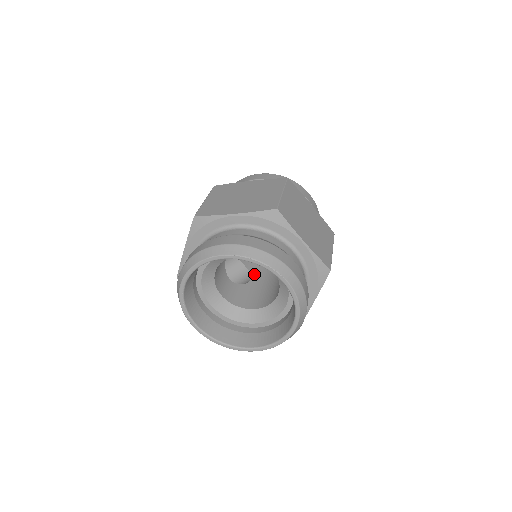
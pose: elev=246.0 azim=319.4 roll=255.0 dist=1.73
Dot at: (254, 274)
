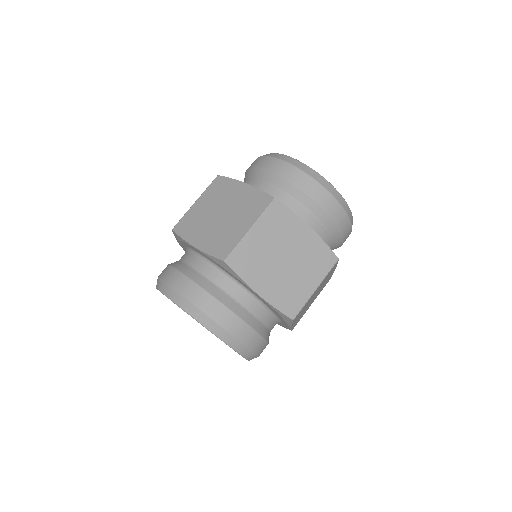
Dot at: occluded
